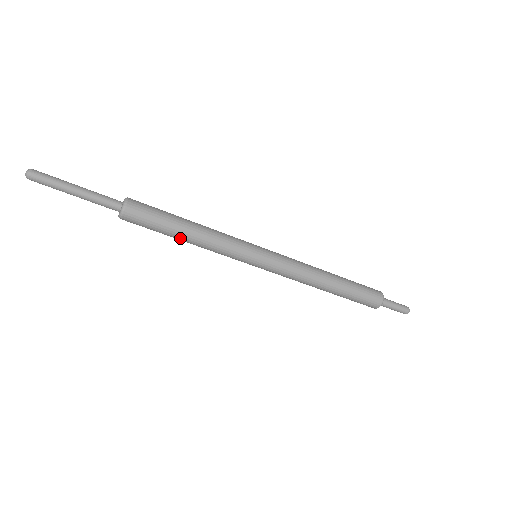
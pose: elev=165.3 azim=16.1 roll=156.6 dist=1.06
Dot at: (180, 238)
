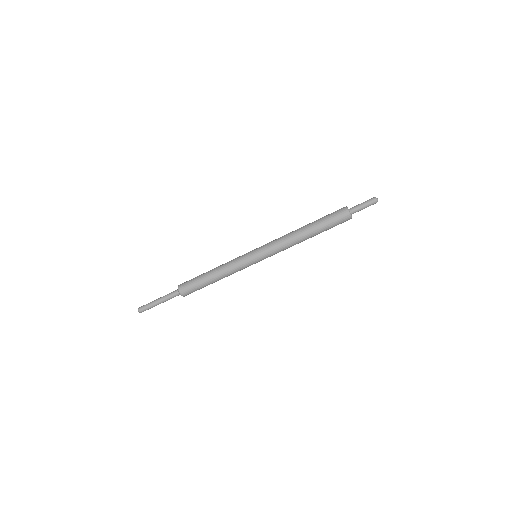
Dot at: (210, 278)
